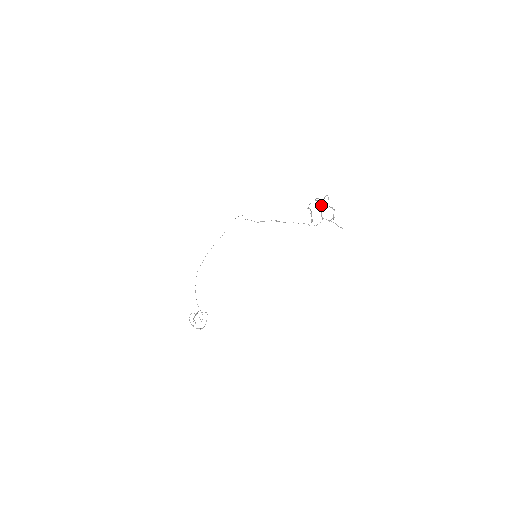
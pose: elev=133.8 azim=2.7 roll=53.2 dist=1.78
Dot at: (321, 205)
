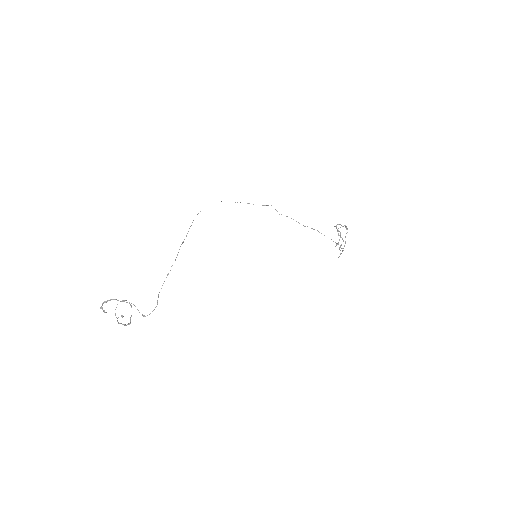
Dot at: occluded
